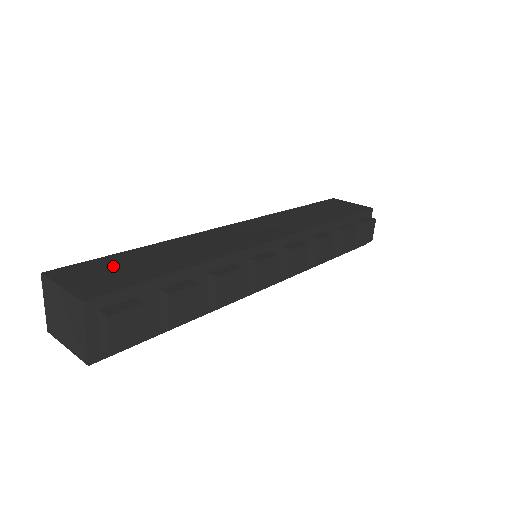
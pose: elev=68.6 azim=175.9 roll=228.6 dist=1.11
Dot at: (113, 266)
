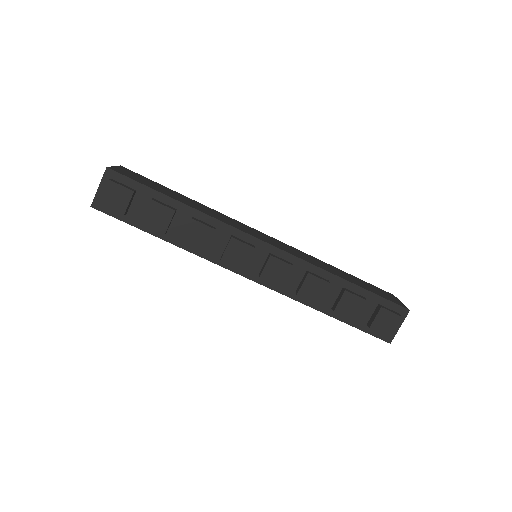
Dot at: (151, 182)
